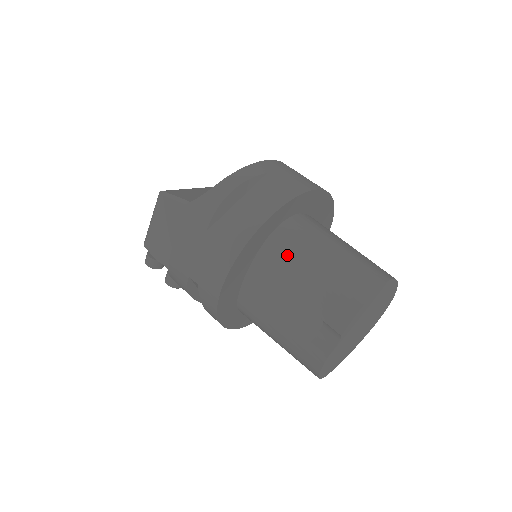
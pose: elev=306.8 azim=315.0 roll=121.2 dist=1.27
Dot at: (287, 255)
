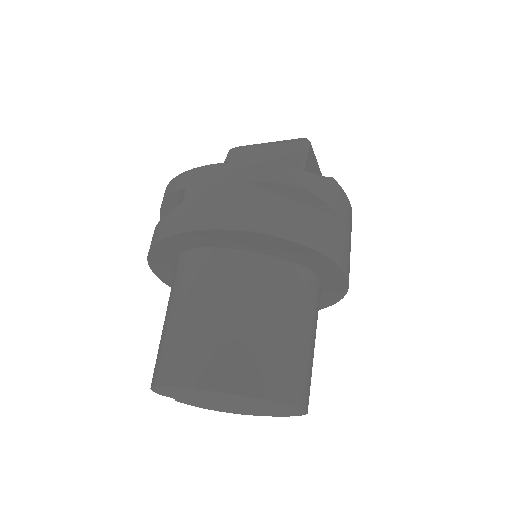
Dot at: occluded
